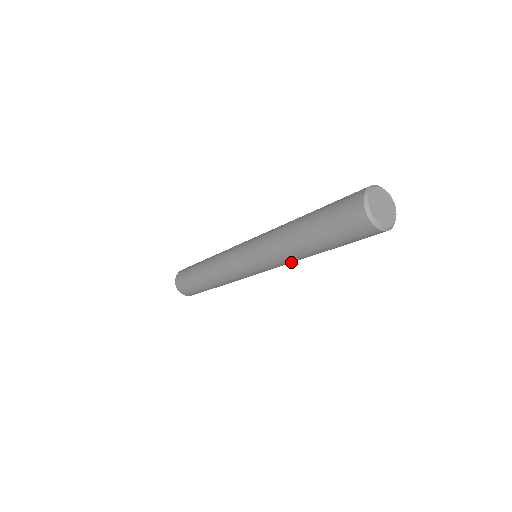
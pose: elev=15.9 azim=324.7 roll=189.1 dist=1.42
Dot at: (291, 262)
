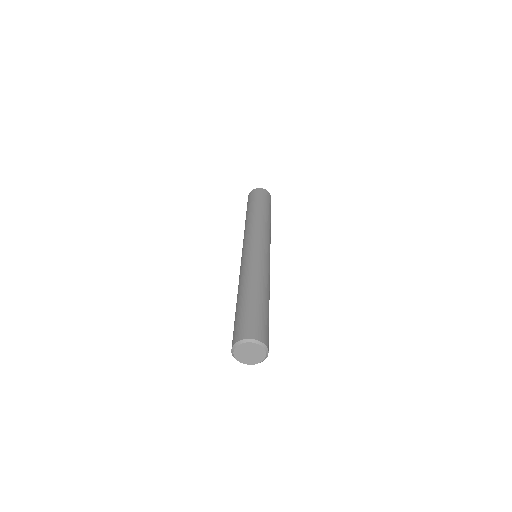
Dot at: occluded
